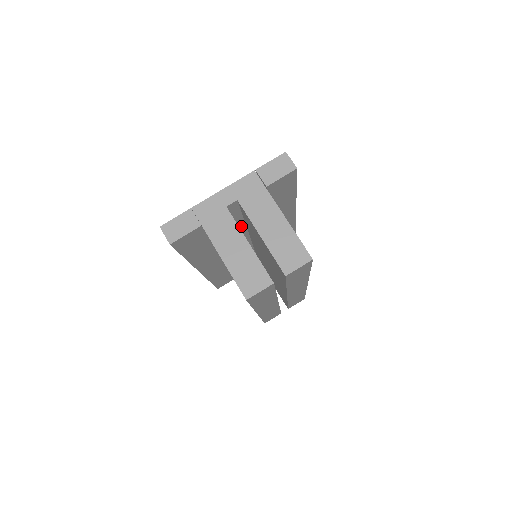
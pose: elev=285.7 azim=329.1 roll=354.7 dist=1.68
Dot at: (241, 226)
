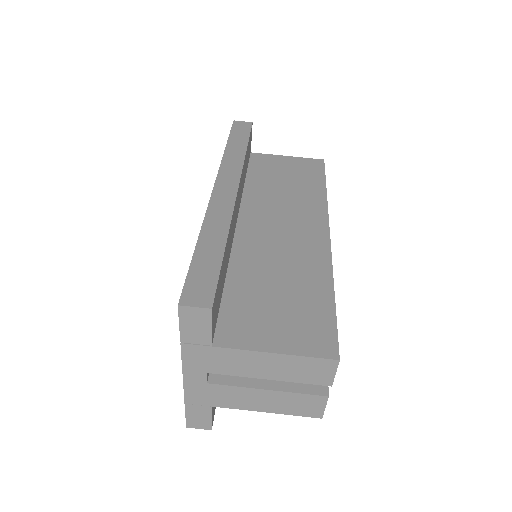
Dot at: occluded
